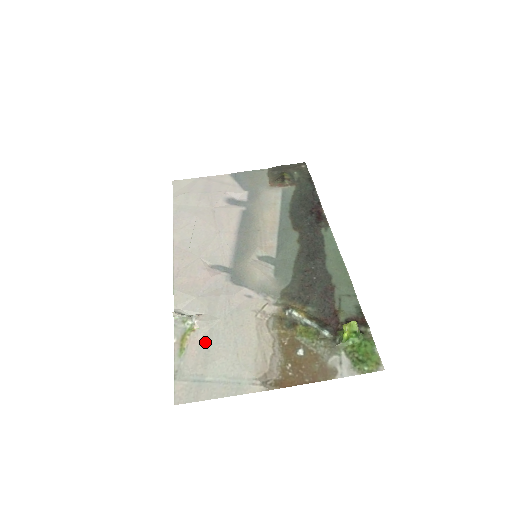
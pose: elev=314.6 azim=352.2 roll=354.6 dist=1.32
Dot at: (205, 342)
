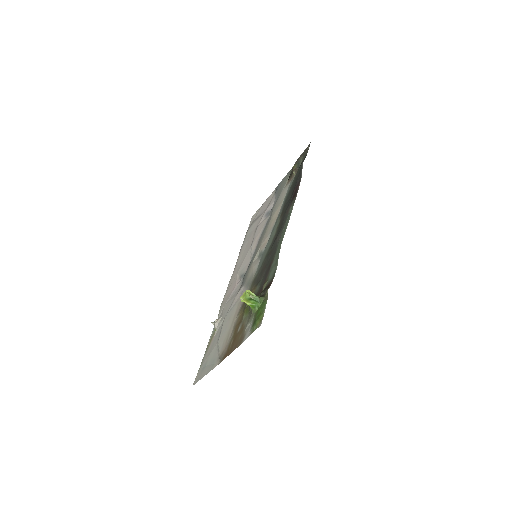
Dot at: (215, 338)
